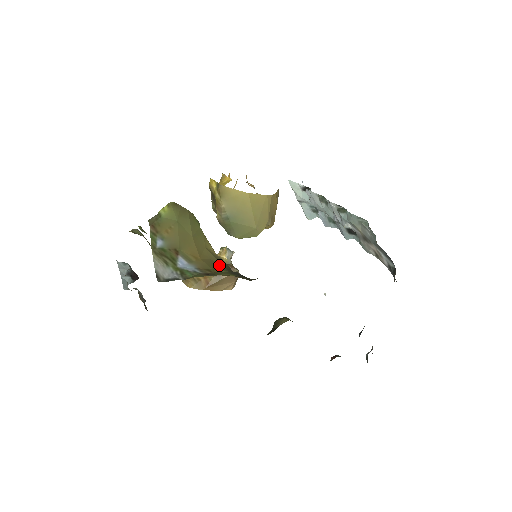
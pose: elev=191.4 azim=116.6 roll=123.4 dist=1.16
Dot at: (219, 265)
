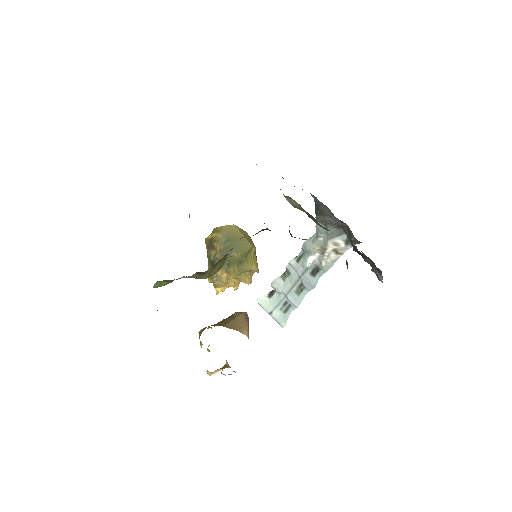
Dot at: occluded
